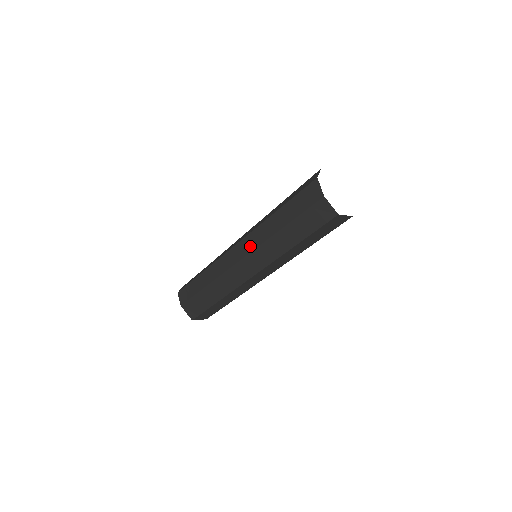
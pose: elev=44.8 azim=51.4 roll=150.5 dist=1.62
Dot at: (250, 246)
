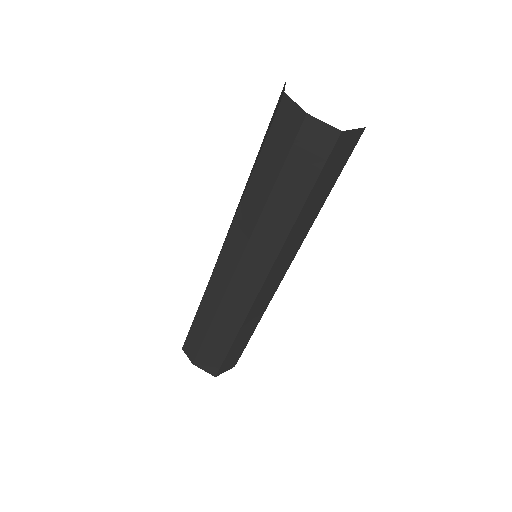
Dot at: (238, 245)
